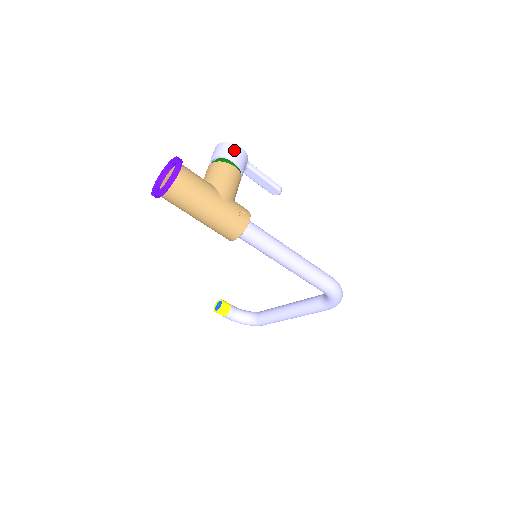
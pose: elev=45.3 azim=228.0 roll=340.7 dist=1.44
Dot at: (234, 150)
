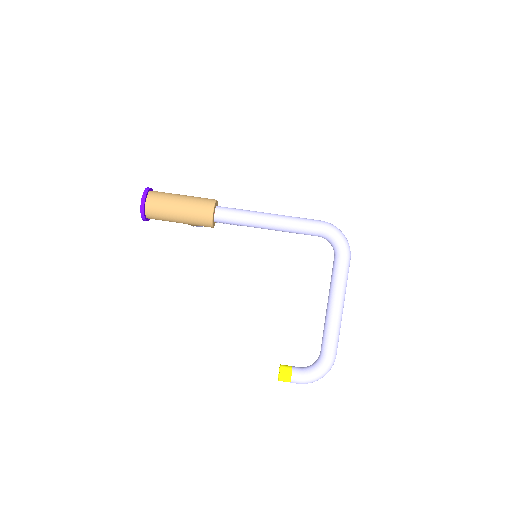
Dot at: occluded
